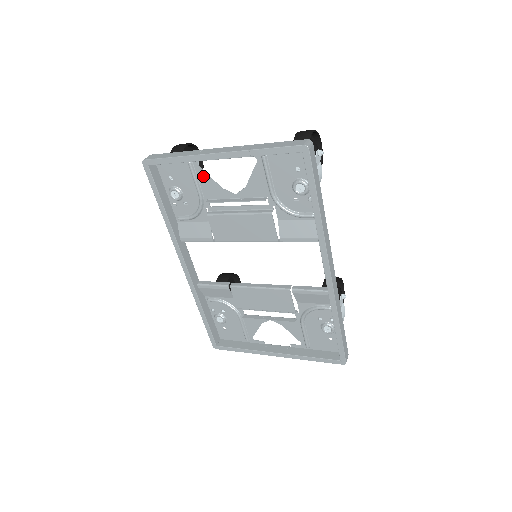
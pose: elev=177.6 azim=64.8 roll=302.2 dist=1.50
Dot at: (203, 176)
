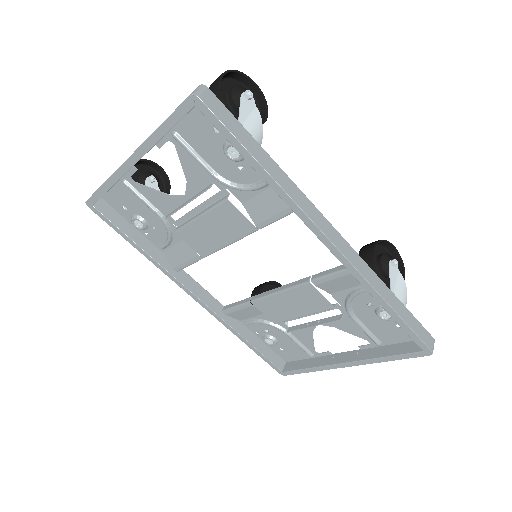
Dot at: (145, 191)
